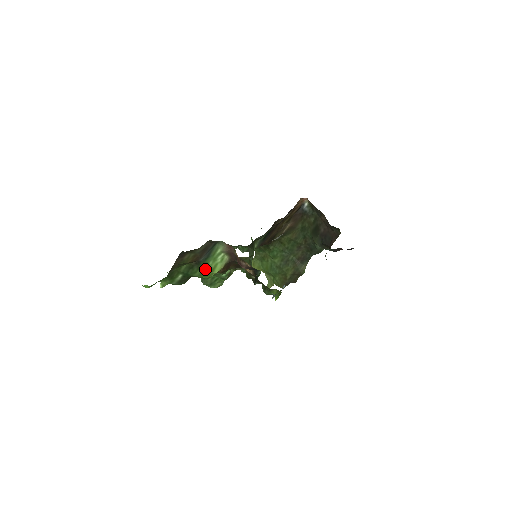
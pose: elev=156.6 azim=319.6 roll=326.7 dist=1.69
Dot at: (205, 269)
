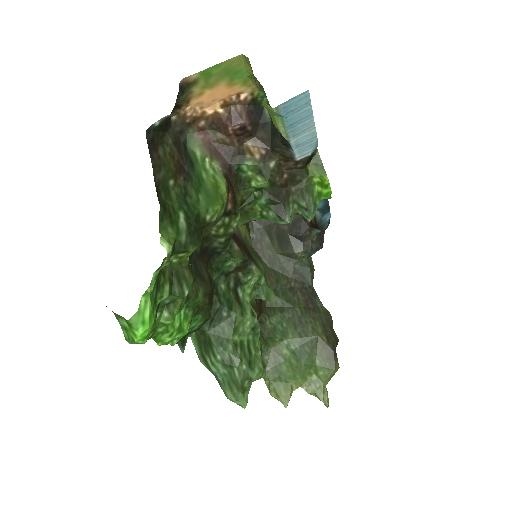
Dot at: (206, 189)
